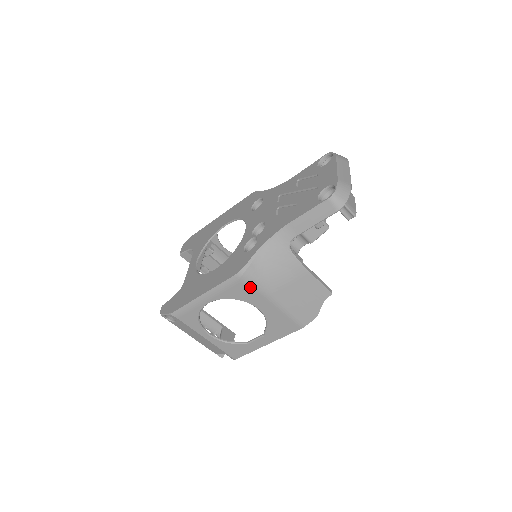
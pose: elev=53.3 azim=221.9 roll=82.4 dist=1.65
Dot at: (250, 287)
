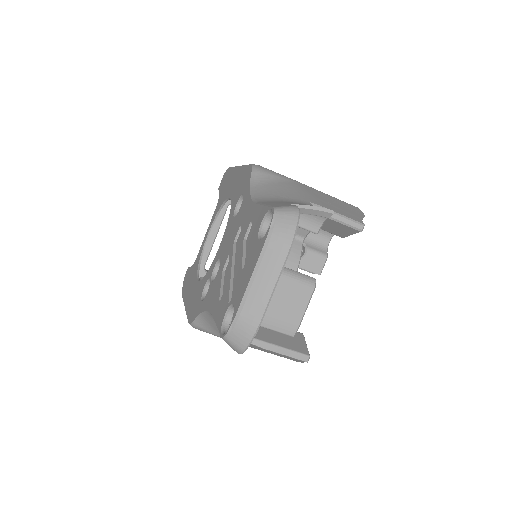
Dot at: occluded
